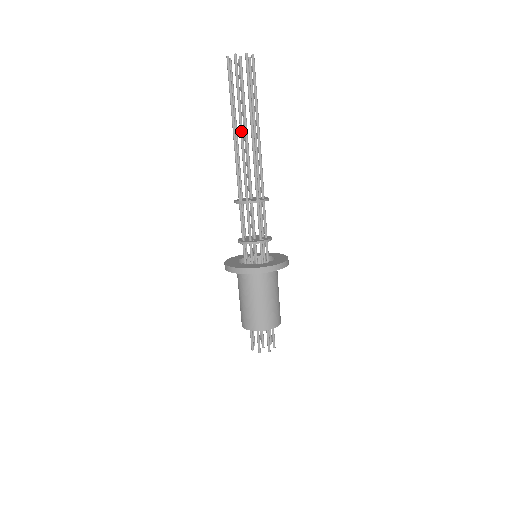
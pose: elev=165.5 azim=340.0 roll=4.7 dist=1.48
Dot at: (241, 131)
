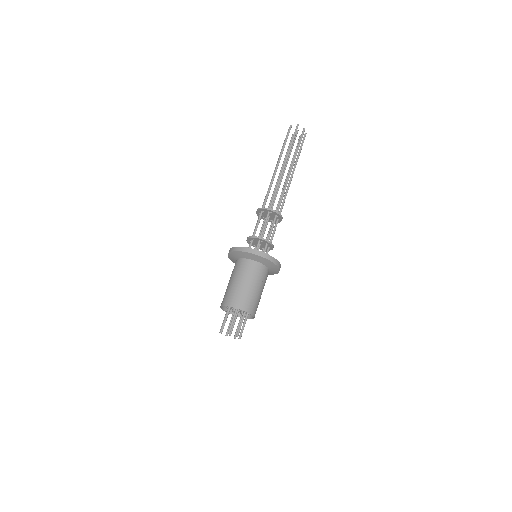
Dot at: (276, 166)
